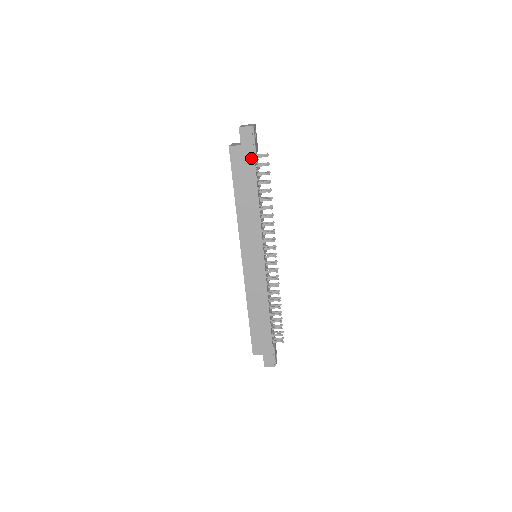
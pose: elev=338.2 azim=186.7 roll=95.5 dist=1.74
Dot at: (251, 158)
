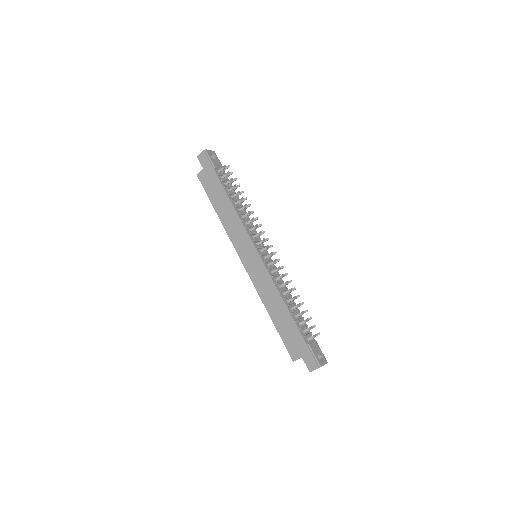
Dot at: (213, 173)
